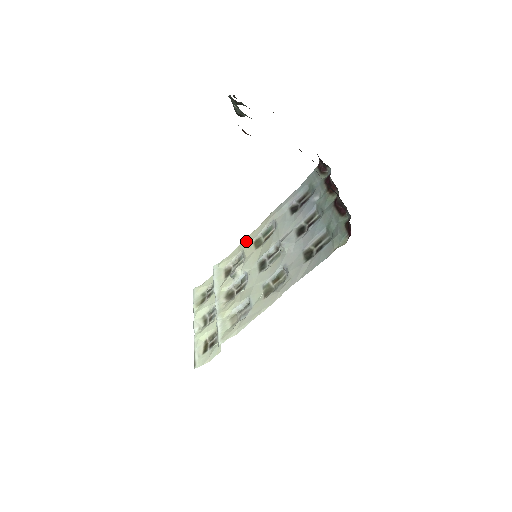
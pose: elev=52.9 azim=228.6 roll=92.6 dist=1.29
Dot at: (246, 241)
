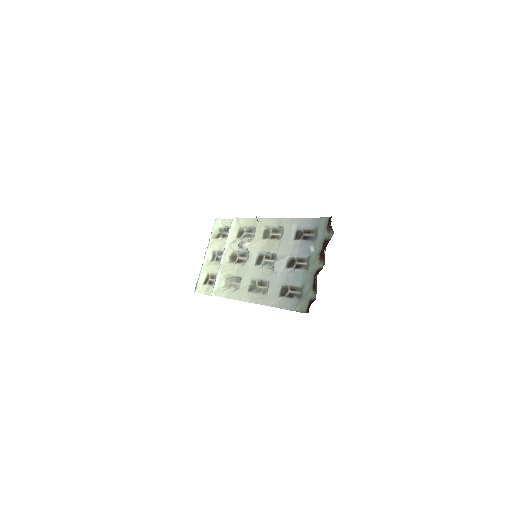
Dot at: (261, 222)
